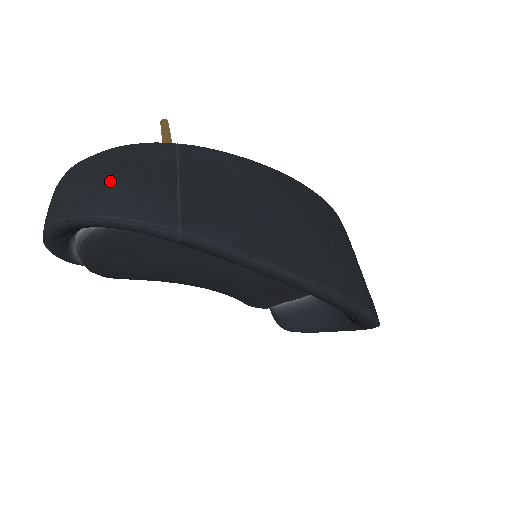
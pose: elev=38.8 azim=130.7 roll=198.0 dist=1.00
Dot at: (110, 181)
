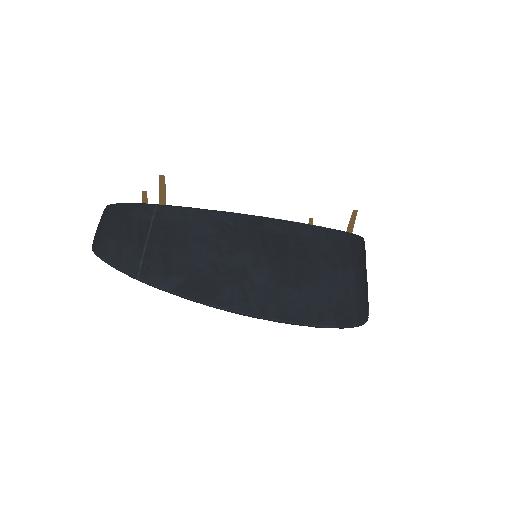
Dot at: (111, 233)
